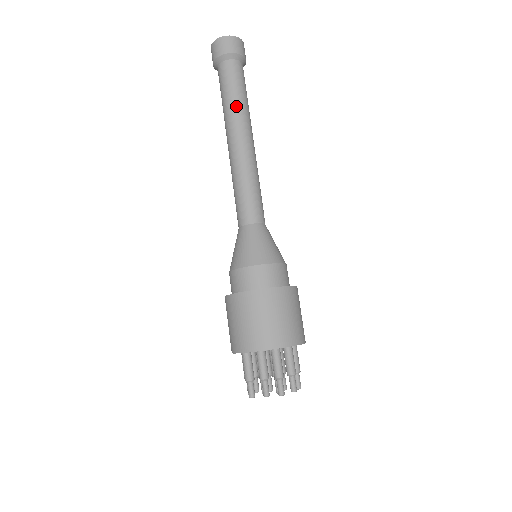
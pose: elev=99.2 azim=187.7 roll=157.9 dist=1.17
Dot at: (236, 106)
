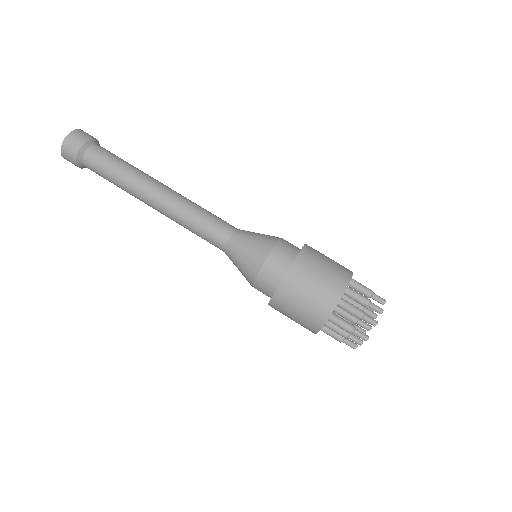
Dot at: (123, 185)
